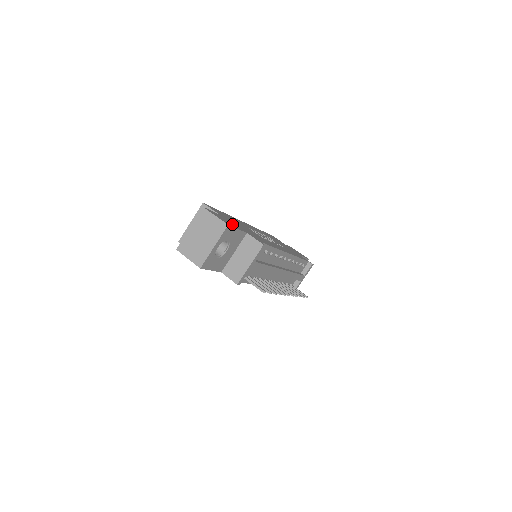
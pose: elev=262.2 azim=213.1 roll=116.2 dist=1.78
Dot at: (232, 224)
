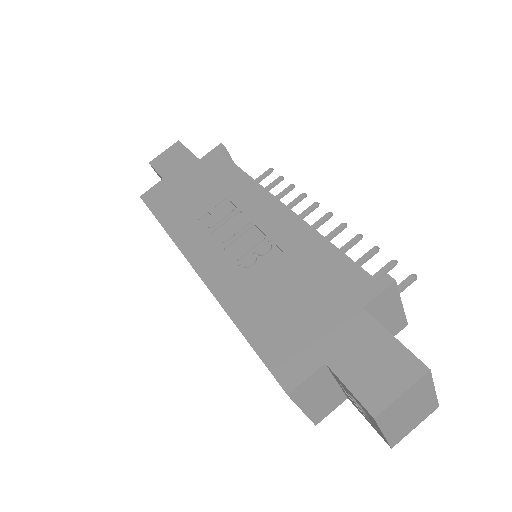
Dot at: (370, 344)
